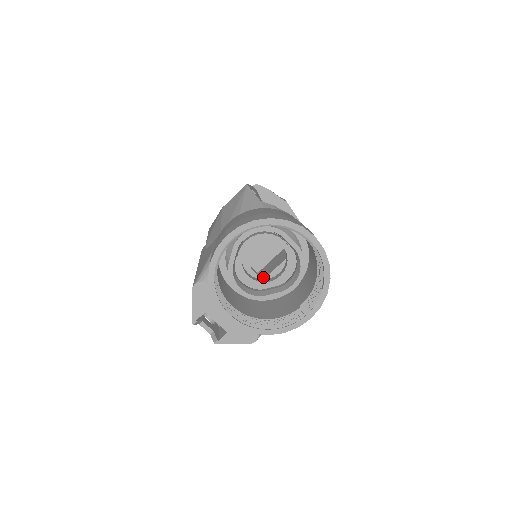
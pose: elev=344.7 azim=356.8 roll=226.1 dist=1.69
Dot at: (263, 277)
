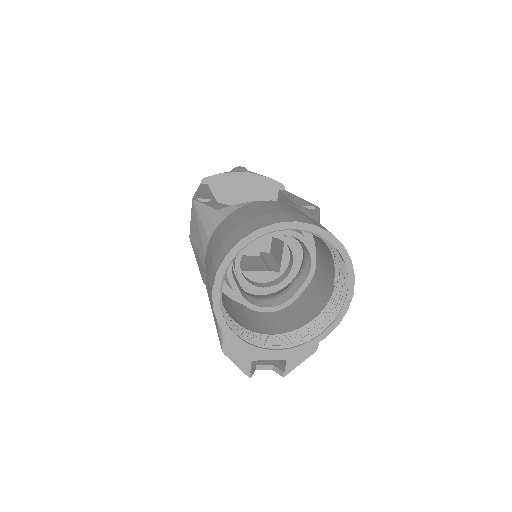
Dot at: (278, 257)
